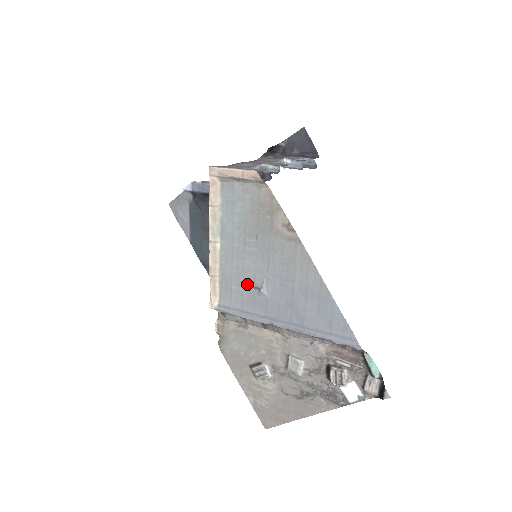
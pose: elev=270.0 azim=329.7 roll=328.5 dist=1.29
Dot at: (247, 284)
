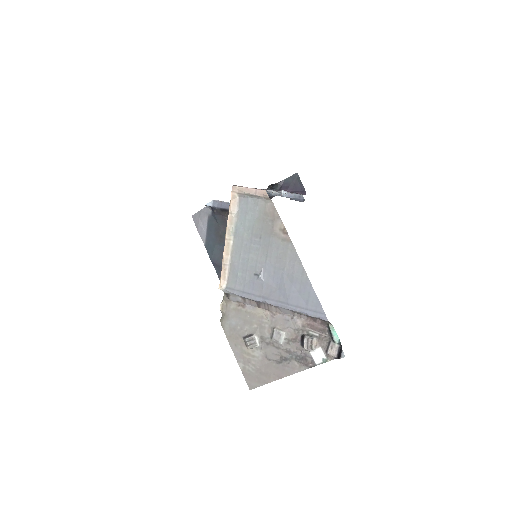
Dot at: (249, 272)
